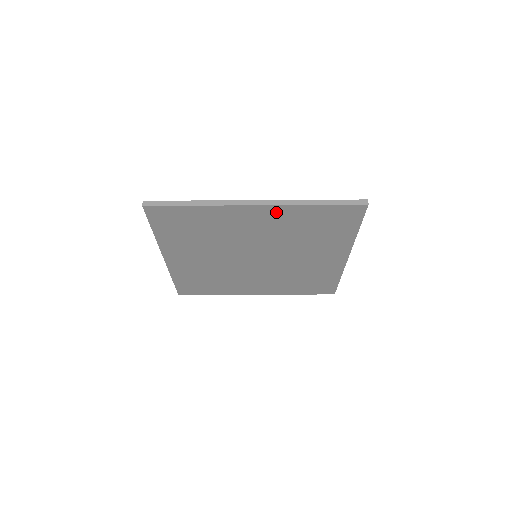
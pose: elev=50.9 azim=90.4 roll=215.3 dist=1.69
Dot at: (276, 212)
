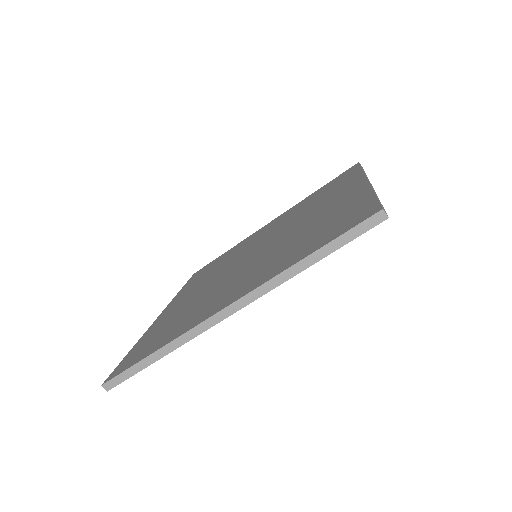
Dot at: occluded
